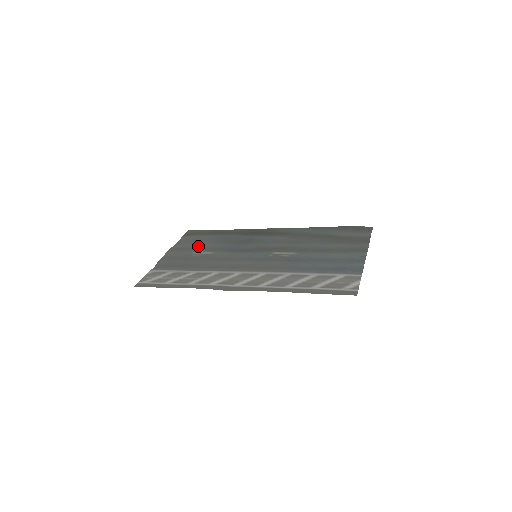
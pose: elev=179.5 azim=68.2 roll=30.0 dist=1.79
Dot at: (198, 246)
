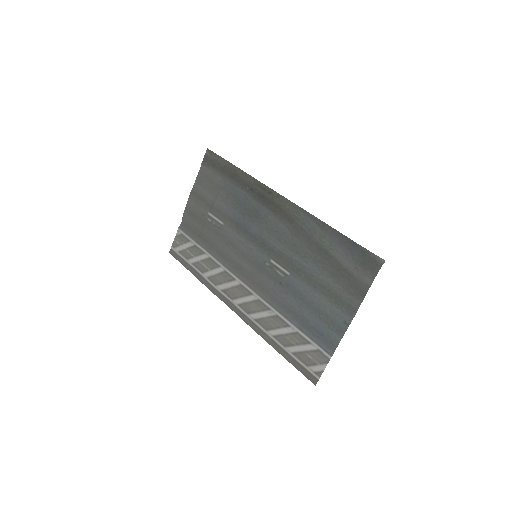
Dot at: (212, 201)
